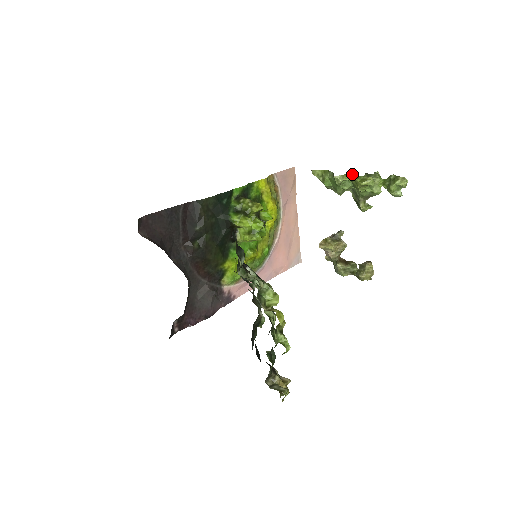
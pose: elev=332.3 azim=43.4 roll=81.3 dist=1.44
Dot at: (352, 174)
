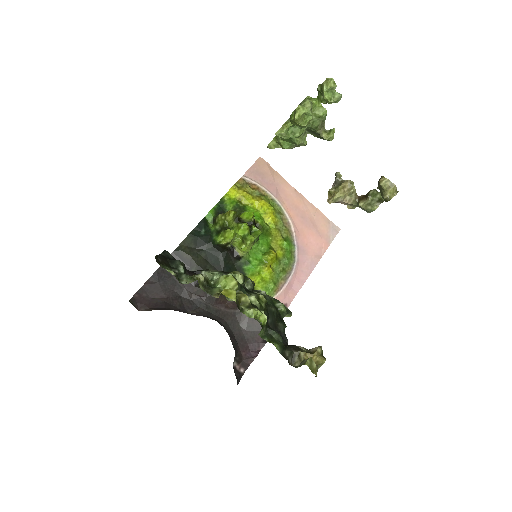
Dot at: occluded
